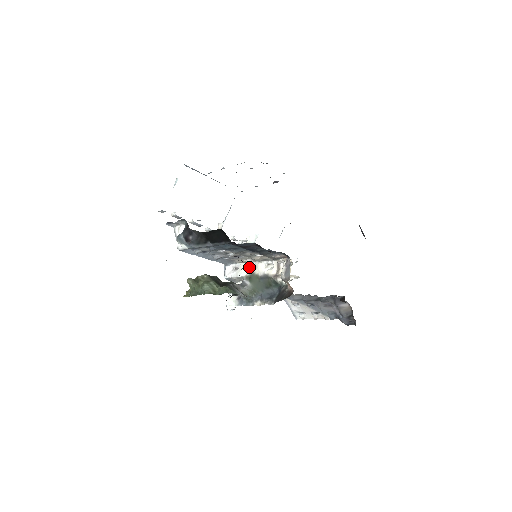
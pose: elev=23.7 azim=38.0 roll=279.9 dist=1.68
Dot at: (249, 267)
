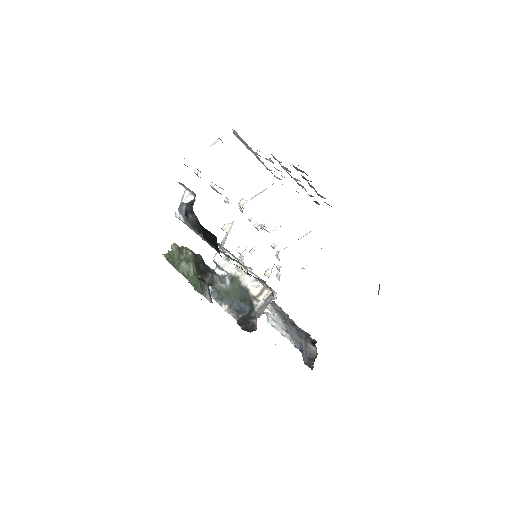
Dot at: (239, 268)
